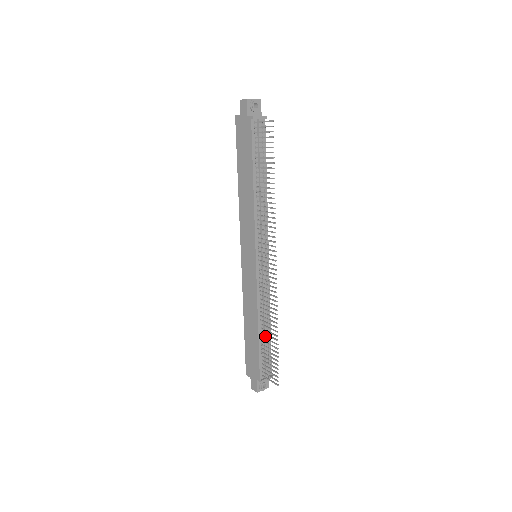
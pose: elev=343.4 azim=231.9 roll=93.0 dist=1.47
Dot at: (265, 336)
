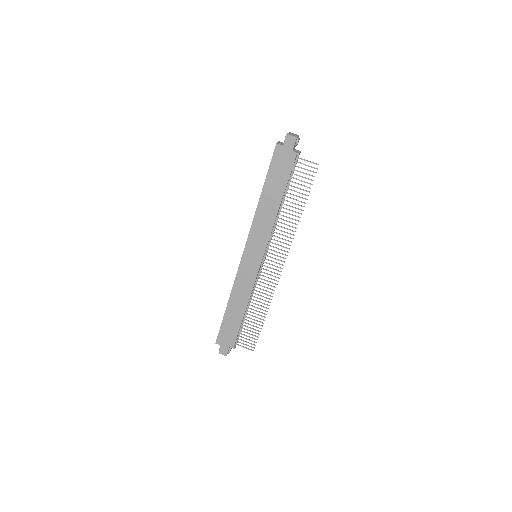
Dot at: occluded
